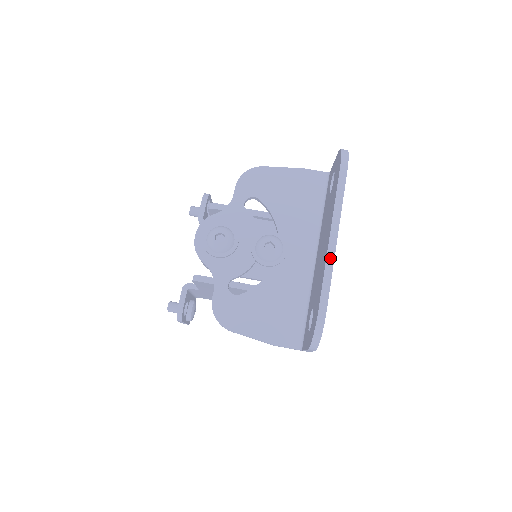
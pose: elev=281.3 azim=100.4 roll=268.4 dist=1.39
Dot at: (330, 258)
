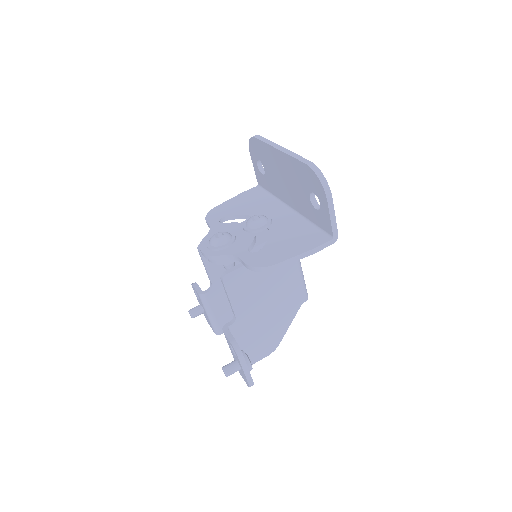
Dot at: (288, 152)
